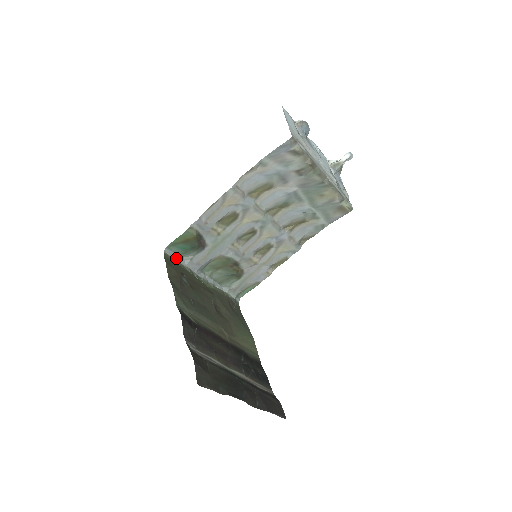
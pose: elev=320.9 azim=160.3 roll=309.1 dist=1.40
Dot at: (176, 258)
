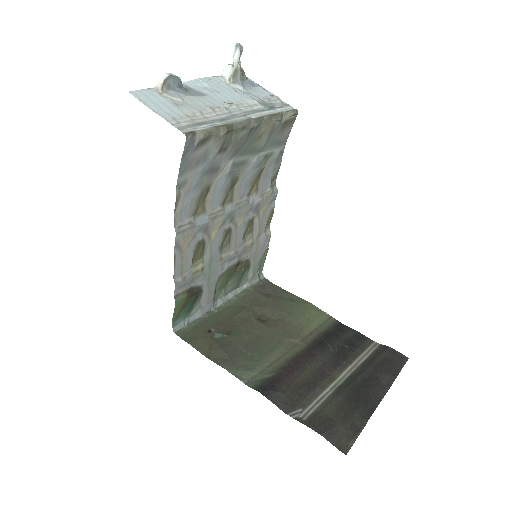
Dot at: (188, 322)
